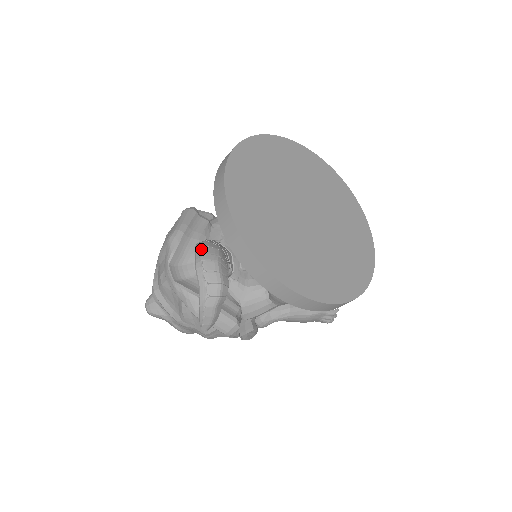
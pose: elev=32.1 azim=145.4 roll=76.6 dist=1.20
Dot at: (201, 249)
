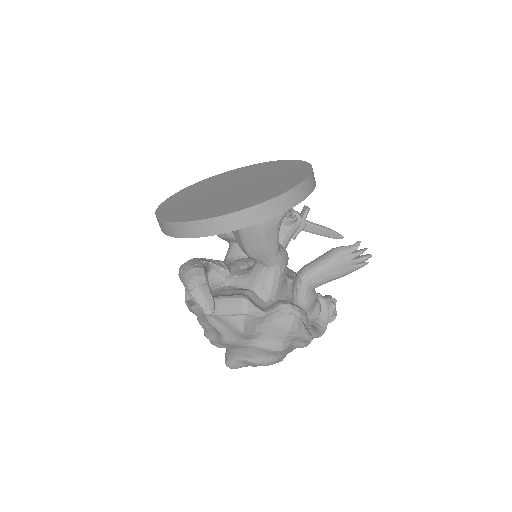
Dot at: occluded
